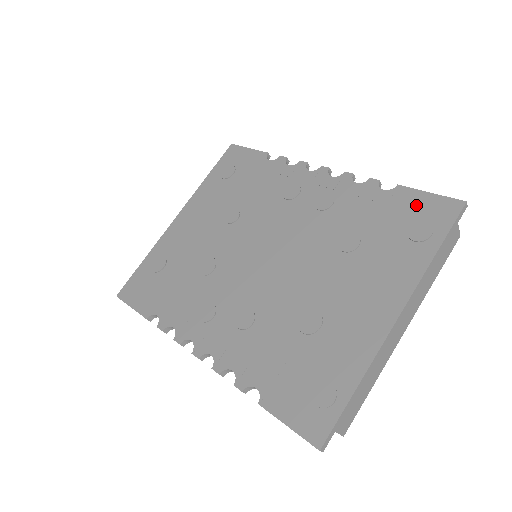
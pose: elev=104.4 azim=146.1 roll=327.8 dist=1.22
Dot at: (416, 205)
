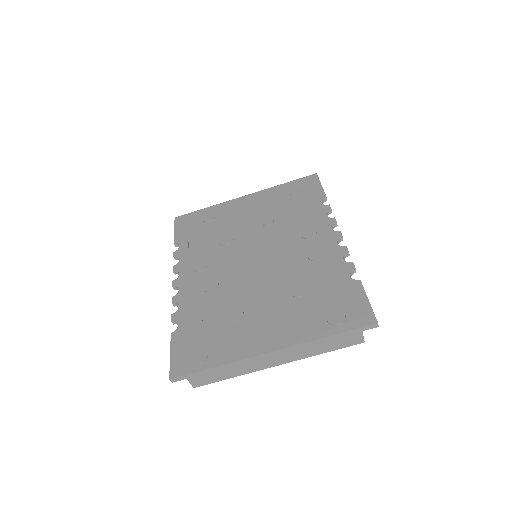
Dot at: (353, 300)
